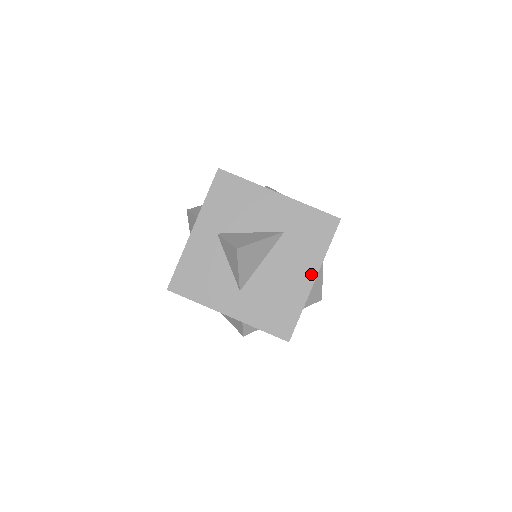
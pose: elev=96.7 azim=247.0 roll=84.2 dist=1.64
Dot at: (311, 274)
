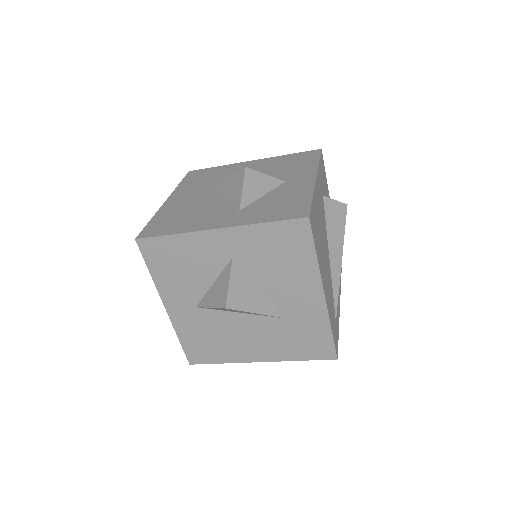
Dot at: (263, 357)
